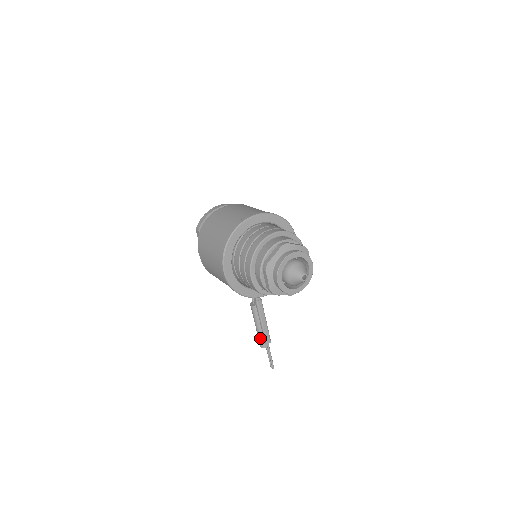
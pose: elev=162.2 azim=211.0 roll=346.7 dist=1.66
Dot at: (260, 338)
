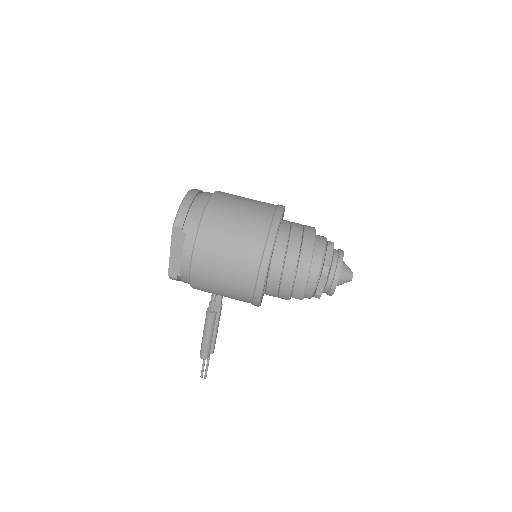
Dot at: (207, 348)
